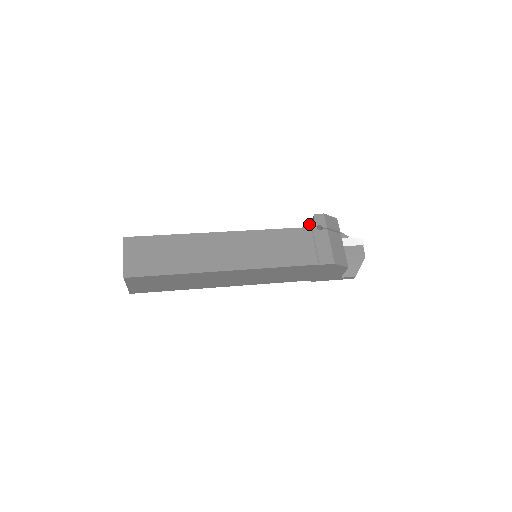
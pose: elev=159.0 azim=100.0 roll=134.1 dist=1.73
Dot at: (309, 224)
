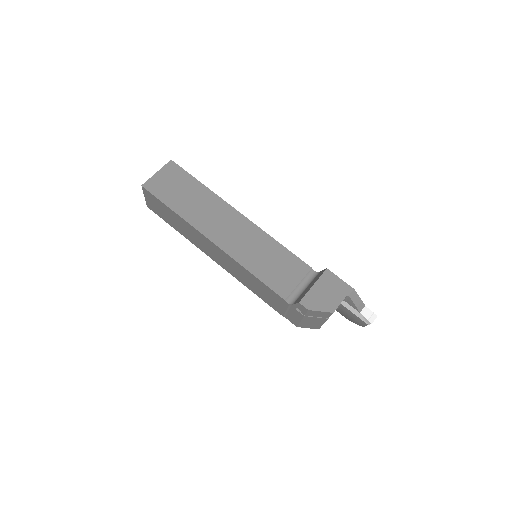
Dot at: (313, 285)
